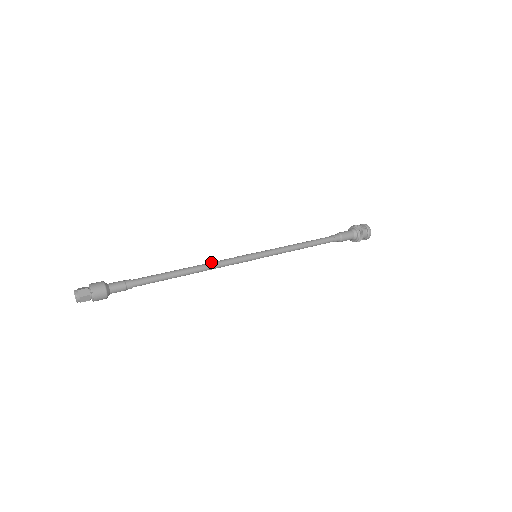
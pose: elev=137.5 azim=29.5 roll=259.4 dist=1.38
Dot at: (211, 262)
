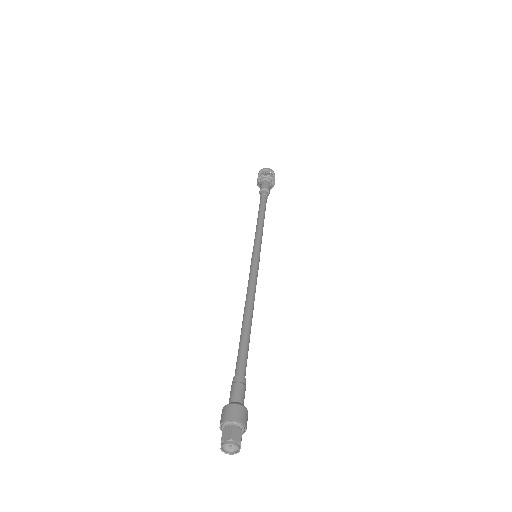
Dot at: (248, 292)
